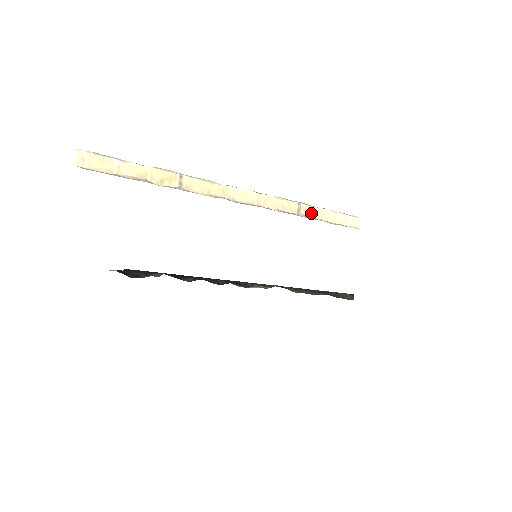
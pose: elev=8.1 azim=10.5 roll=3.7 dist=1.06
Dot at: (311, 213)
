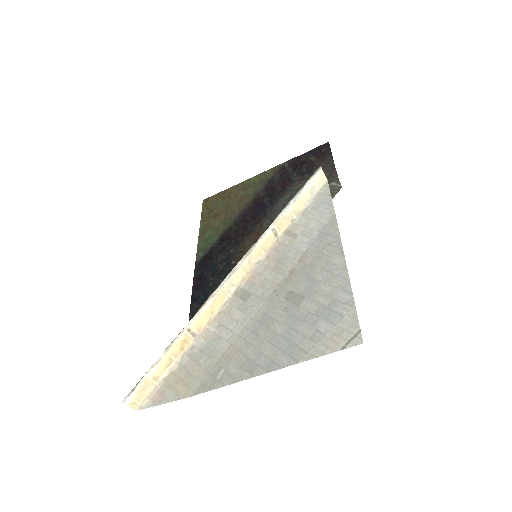
Dot at: (285, 222)
